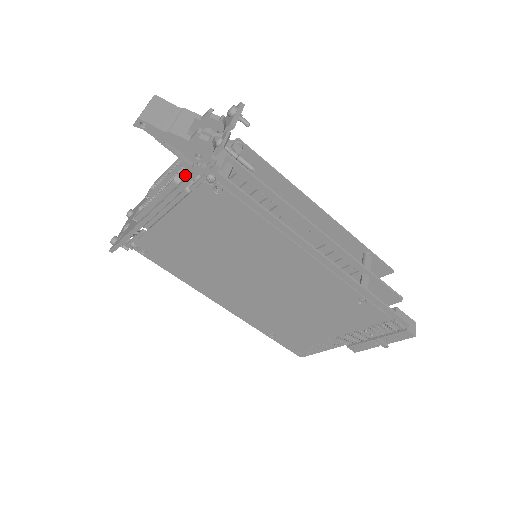
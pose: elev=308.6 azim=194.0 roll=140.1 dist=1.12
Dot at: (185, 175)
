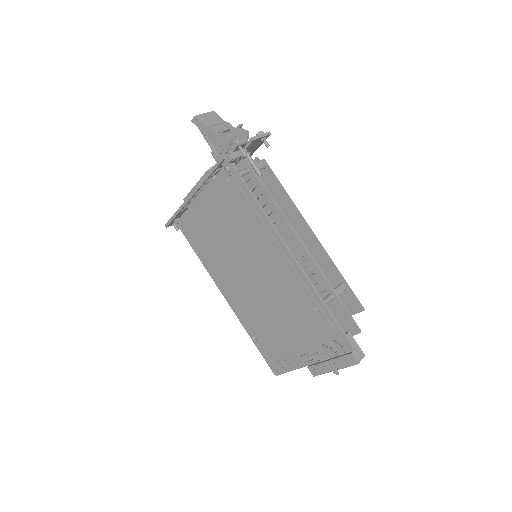
Dot at: occluded
